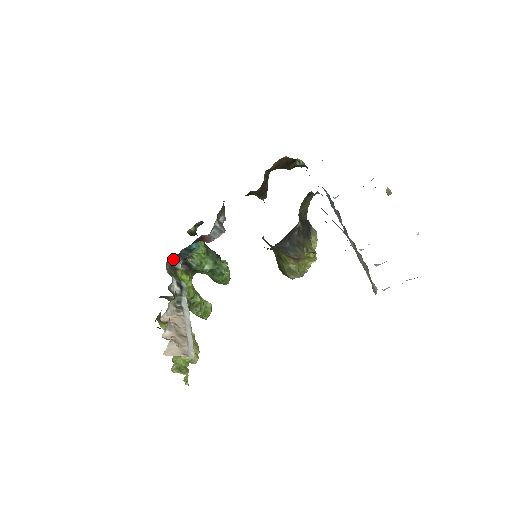
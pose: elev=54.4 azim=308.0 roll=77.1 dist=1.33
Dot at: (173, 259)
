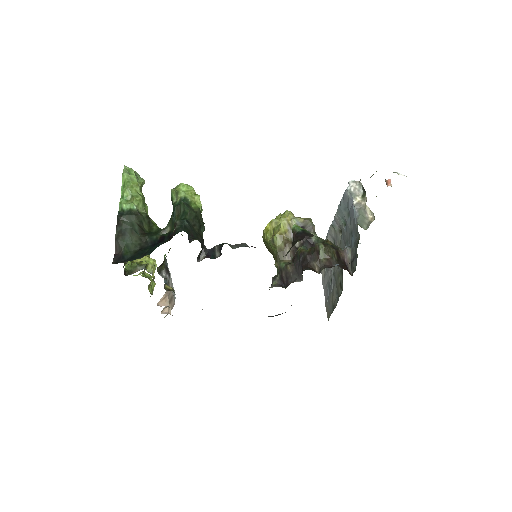
Dot at: occluded
